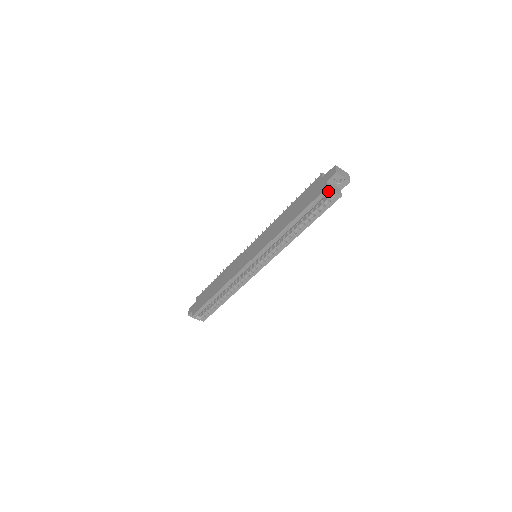
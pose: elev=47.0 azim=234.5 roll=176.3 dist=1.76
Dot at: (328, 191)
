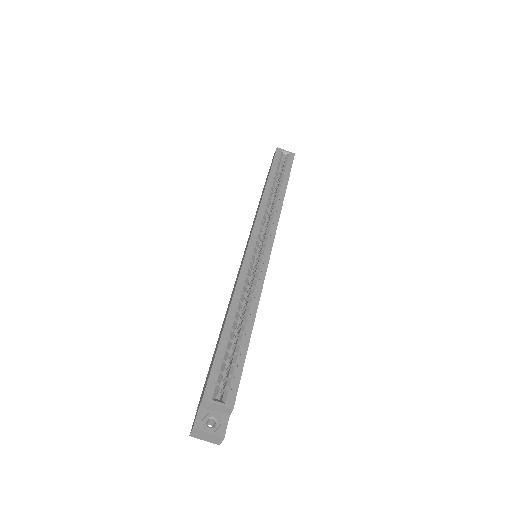
Dot at: (280, 151)
